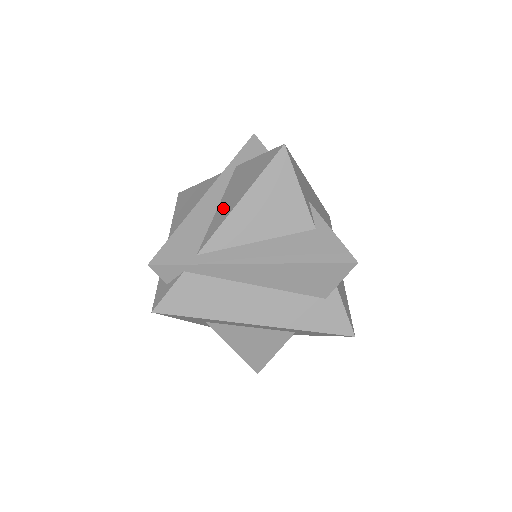
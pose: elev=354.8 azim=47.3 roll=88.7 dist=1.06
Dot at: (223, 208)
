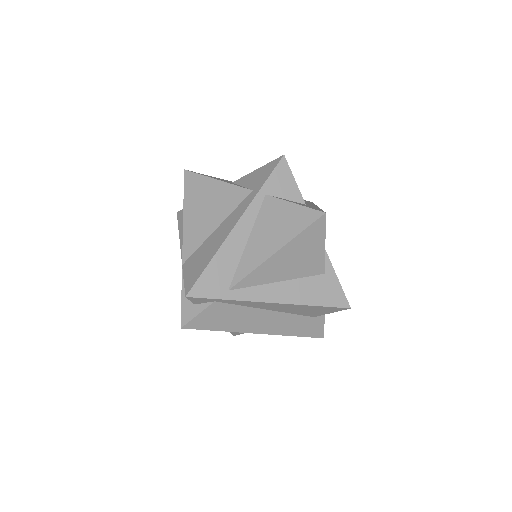
Dot at: (255, 248)
